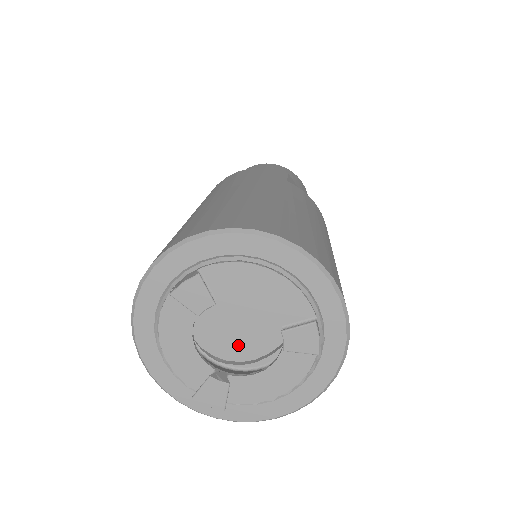
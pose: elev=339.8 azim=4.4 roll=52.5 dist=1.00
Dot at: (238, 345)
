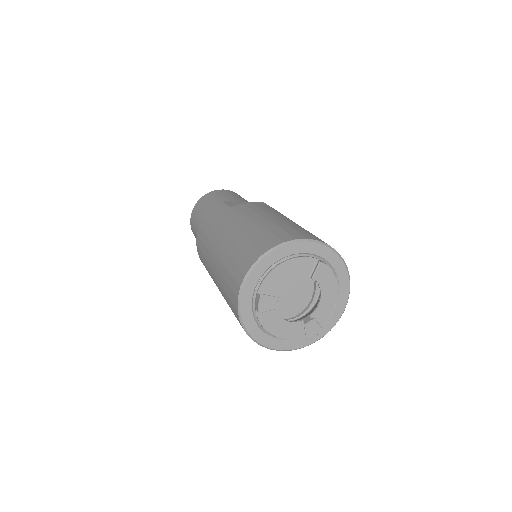
Dot at: (297, 302)
